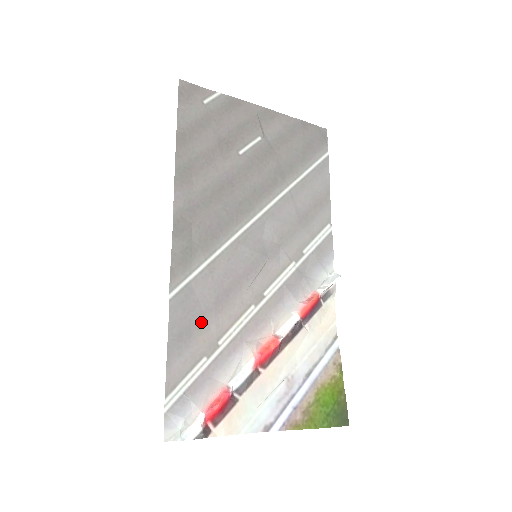
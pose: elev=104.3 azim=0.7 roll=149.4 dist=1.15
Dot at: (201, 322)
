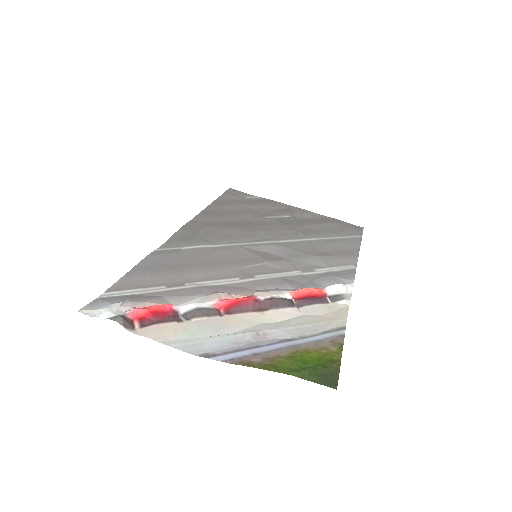
Dot at: (176, 269)
